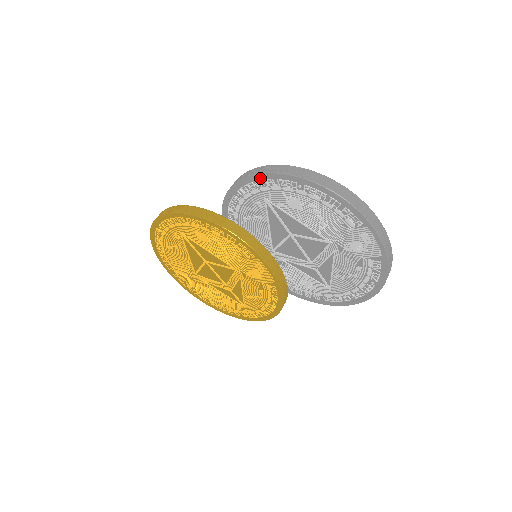
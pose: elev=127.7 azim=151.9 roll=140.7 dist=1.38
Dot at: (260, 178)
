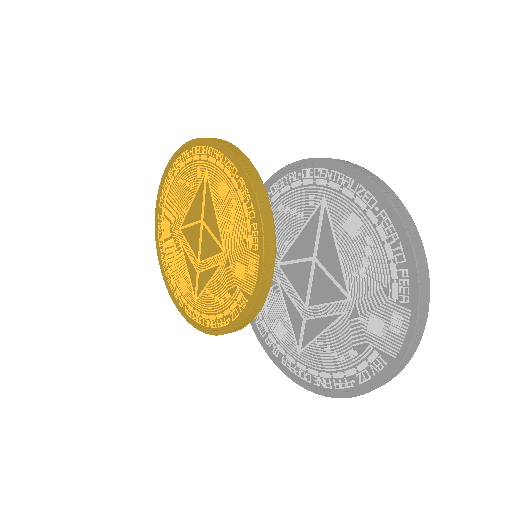
Dot at: (341, 170)
